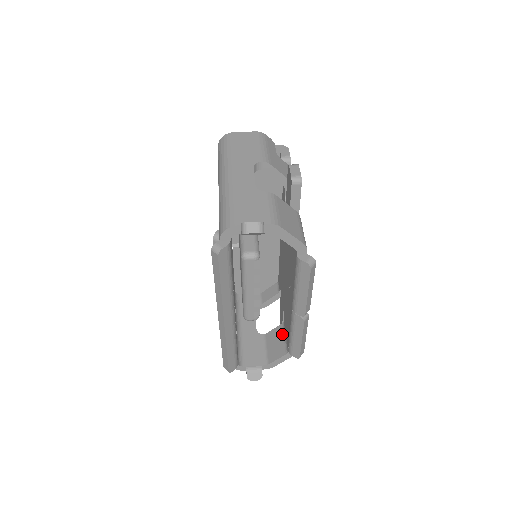
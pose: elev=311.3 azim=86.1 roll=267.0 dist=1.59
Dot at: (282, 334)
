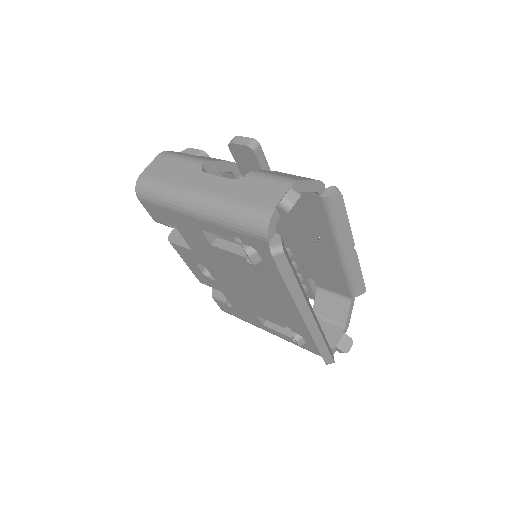
Dot at: (328, 295)
